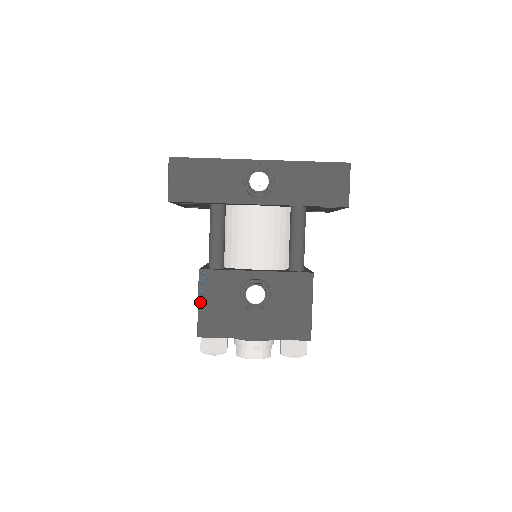
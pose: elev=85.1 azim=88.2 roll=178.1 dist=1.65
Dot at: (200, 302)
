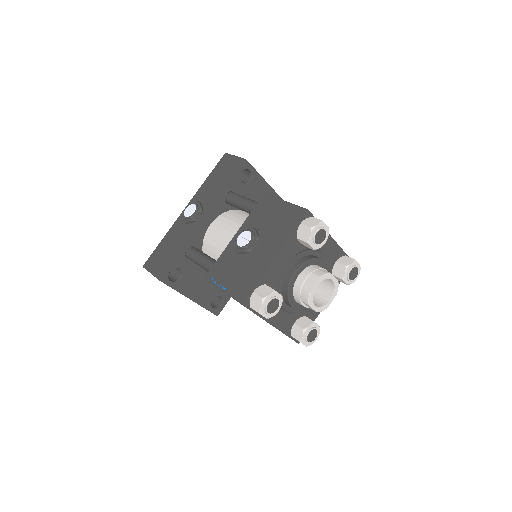
Dot at: (223, 289)
